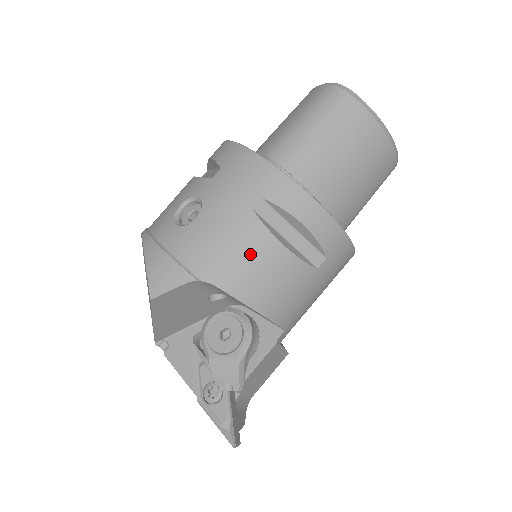
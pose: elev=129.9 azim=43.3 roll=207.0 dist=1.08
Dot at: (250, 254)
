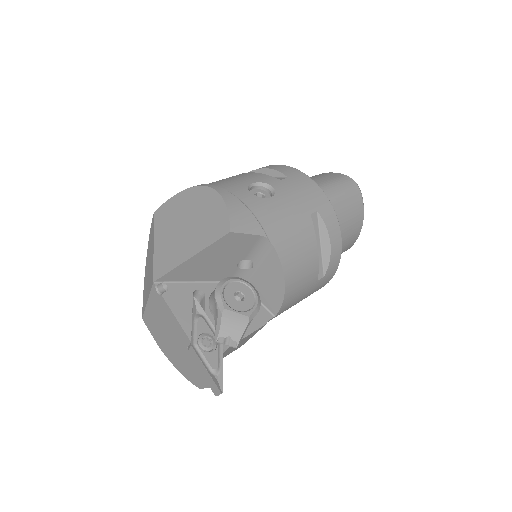
Dot at: (301, 242)
